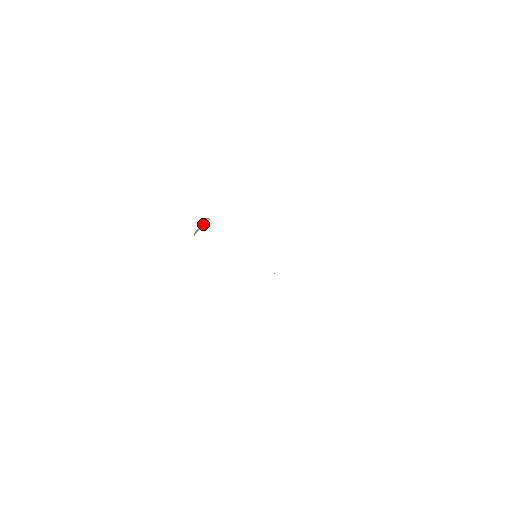
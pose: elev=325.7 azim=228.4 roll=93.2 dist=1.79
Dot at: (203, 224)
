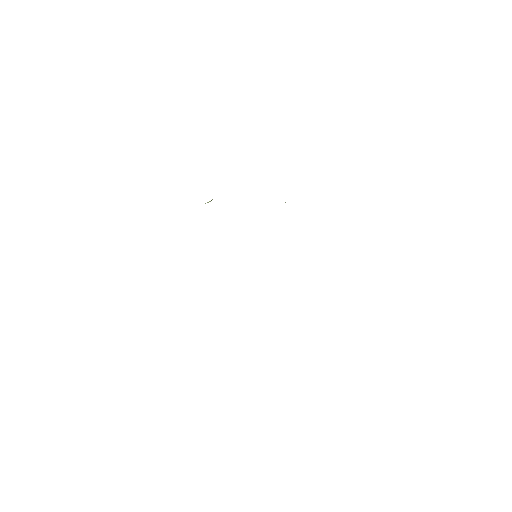
Dot at: (207, 202)
